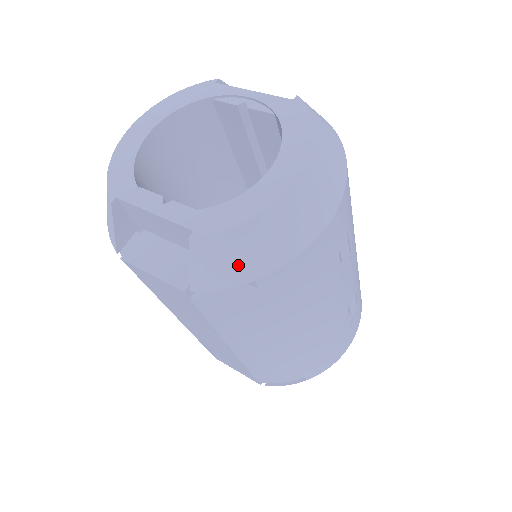
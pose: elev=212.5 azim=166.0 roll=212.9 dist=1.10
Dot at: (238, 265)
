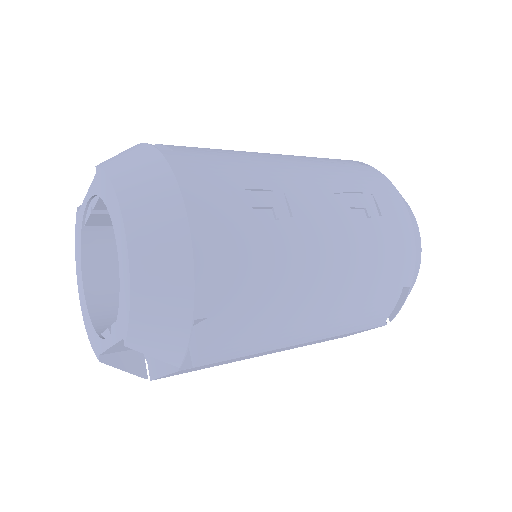
Dot at: (169, 325)
